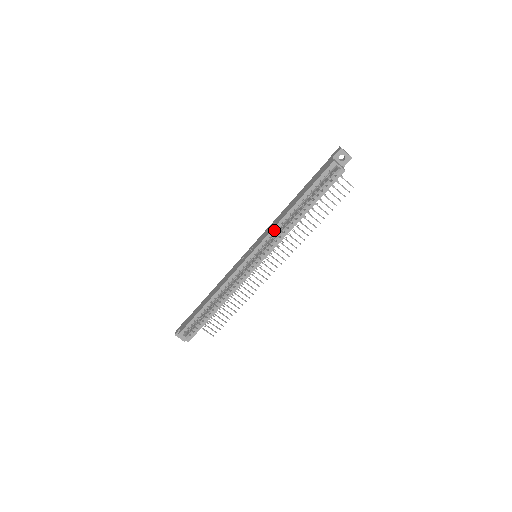
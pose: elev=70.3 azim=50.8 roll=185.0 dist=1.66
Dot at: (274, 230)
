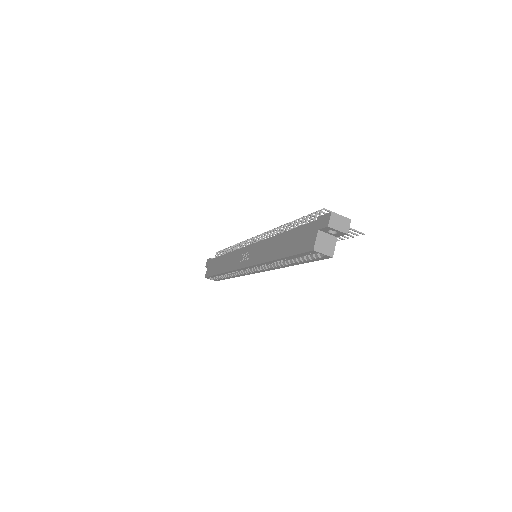
Dot at: (261, 264)
